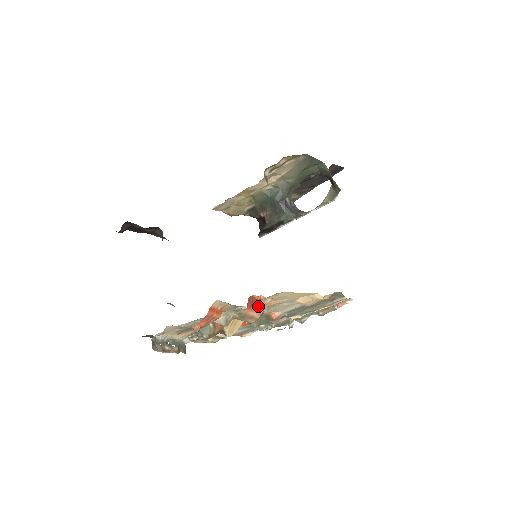
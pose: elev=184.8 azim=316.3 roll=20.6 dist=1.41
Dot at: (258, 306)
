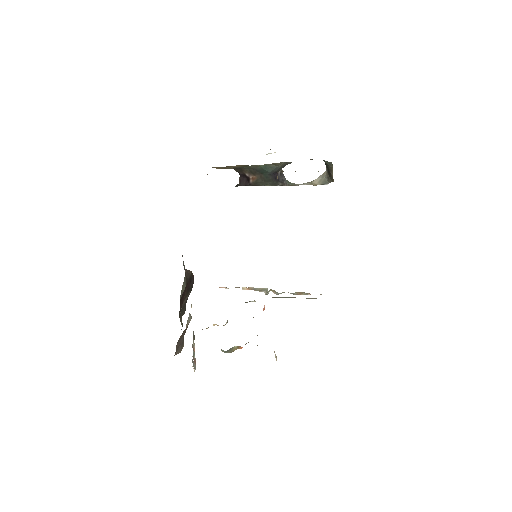
Dot at: occluded
